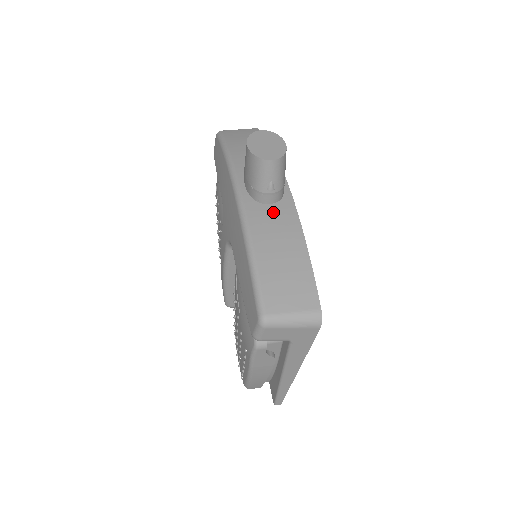
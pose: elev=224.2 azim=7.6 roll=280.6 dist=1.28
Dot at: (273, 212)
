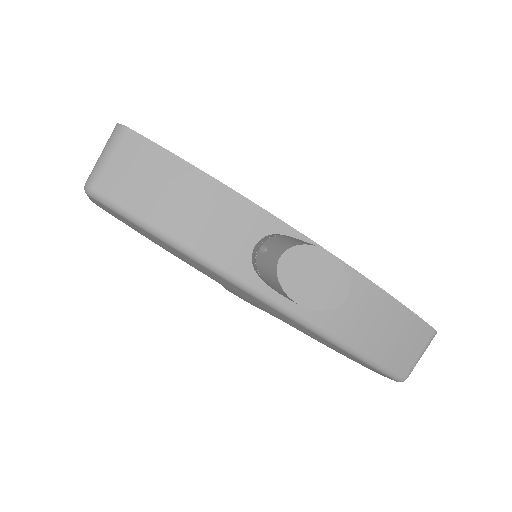
Dot at: occluded
